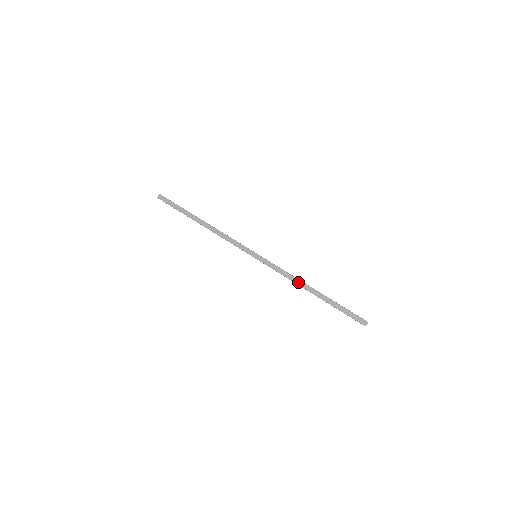
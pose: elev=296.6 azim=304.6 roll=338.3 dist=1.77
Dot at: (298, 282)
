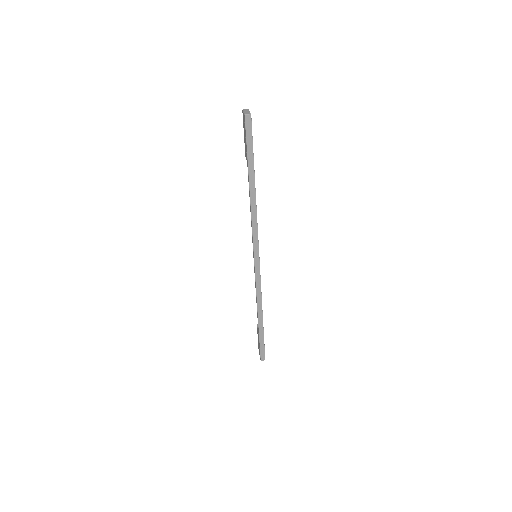
Dot at: (259, 304)
